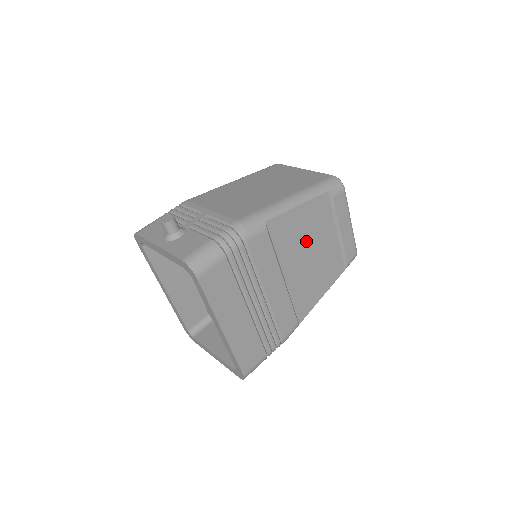
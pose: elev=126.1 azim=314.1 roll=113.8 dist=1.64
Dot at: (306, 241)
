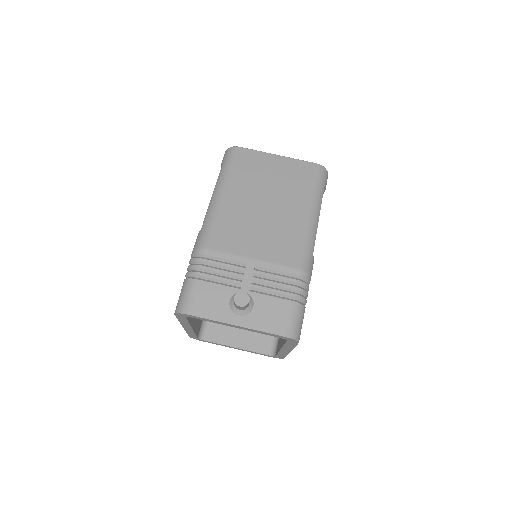
Dot at: occluded
